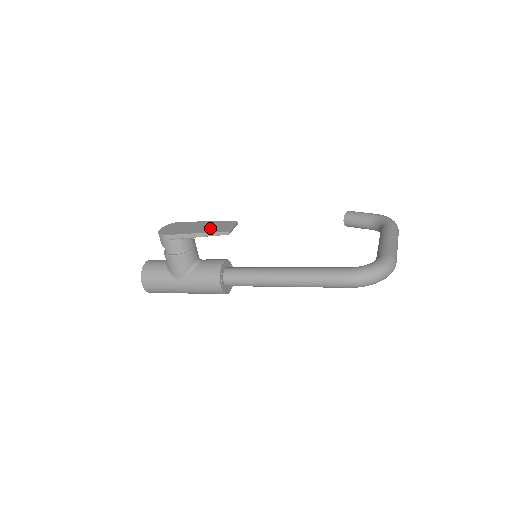
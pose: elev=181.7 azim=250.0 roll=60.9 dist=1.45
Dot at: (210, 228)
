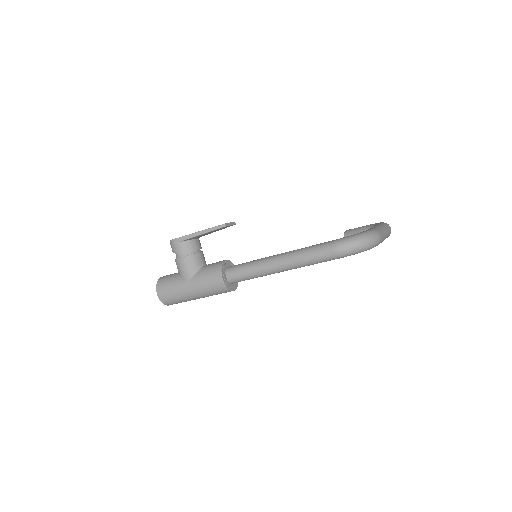
Dot at: occluded
